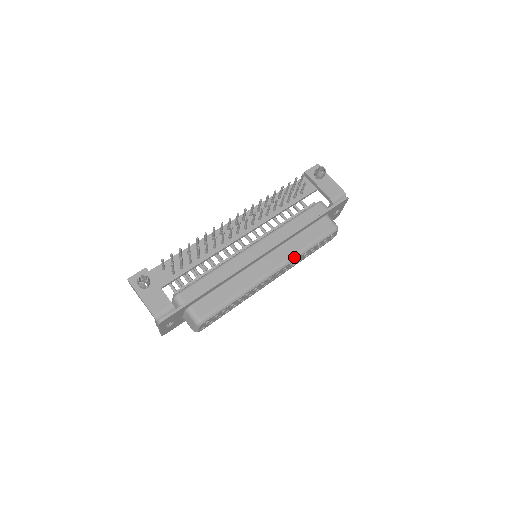
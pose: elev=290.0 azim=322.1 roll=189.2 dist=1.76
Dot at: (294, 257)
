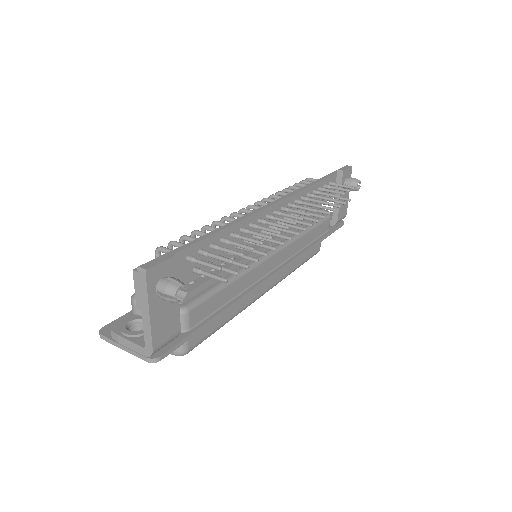
Dot at: (285, 277)
